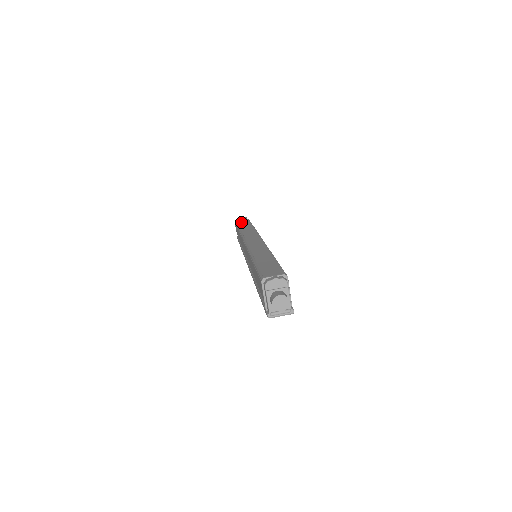
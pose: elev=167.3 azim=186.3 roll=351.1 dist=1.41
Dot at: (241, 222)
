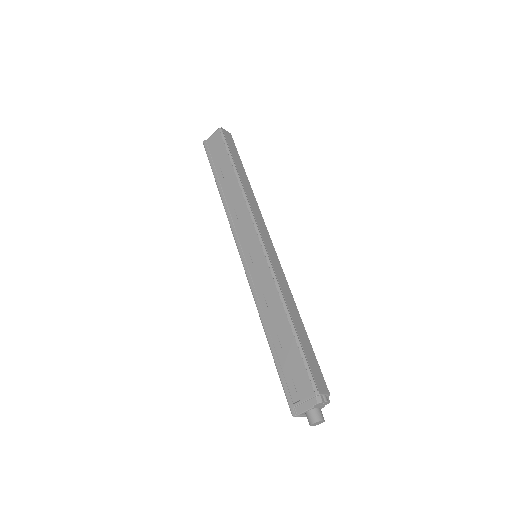
Dot at: (234, 152)
